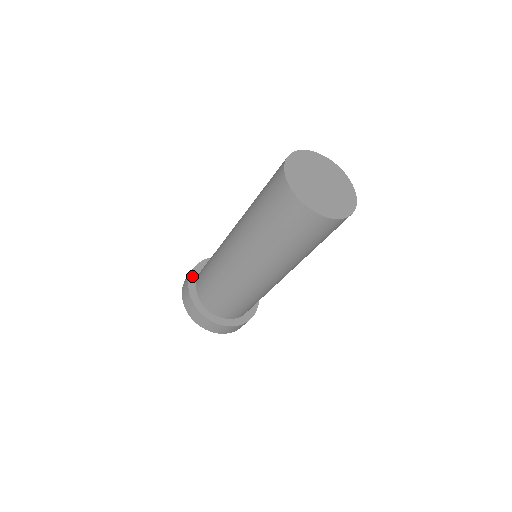
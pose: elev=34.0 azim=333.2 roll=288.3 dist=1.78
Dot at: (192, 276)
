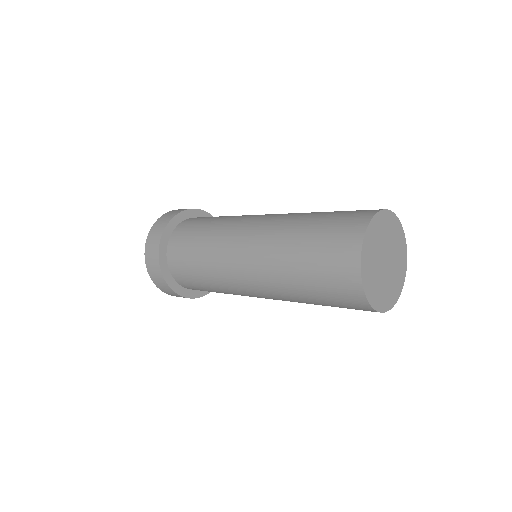
Dot at: (161, 247)
